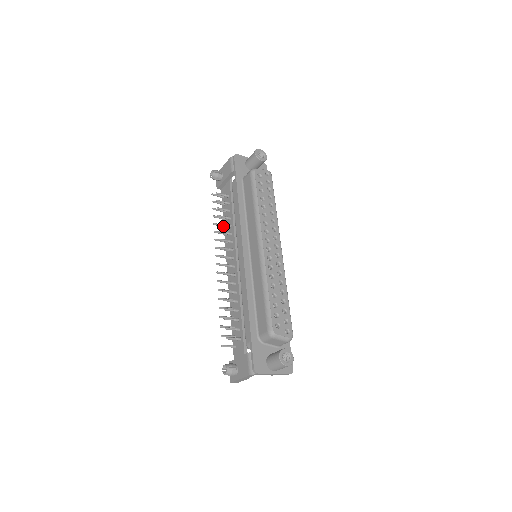
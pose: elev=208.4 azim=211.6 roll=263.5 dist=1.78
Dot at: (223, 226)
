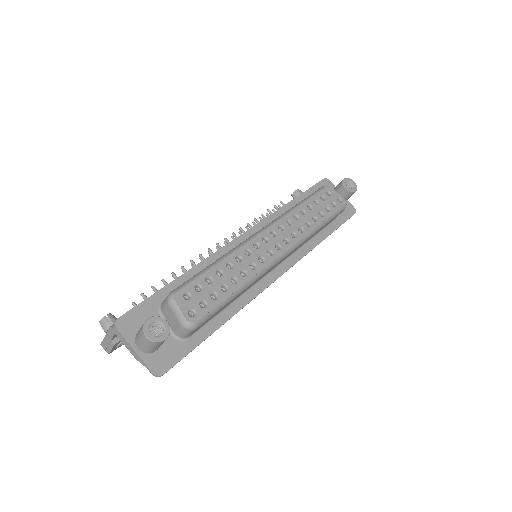
Dot at: occluded
